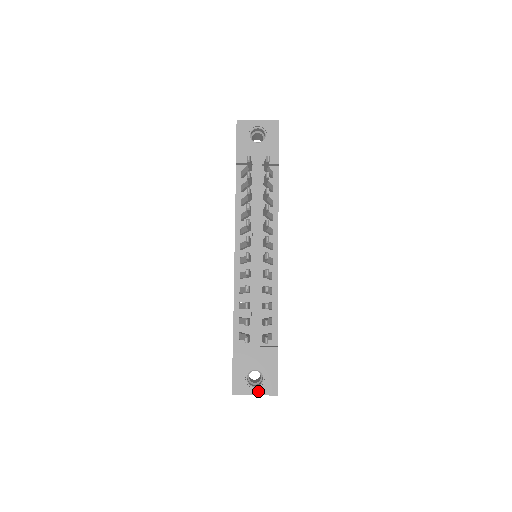
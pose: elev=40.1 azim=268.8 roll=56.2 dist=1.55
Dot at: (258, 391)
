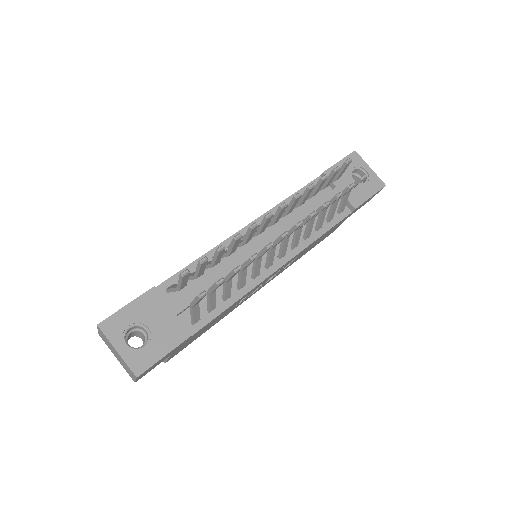
Dot at: (125, 351)
